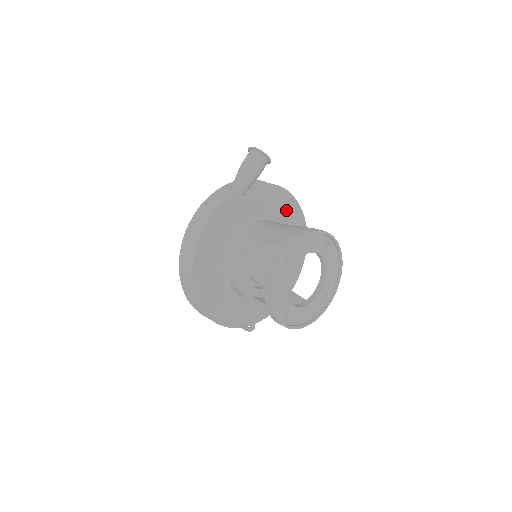
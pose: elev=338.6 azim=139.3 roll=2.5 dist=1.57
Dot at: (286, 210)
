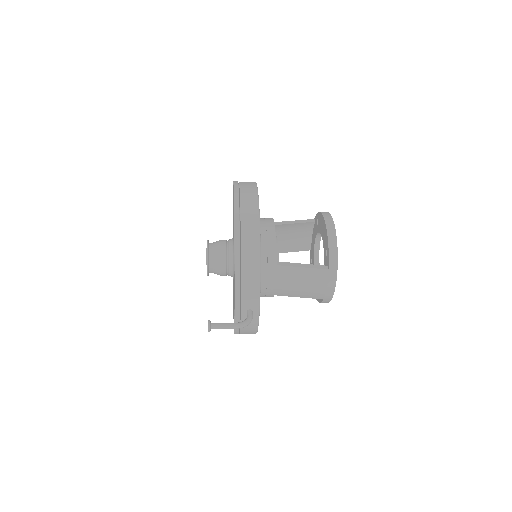
Dot at: occluded
